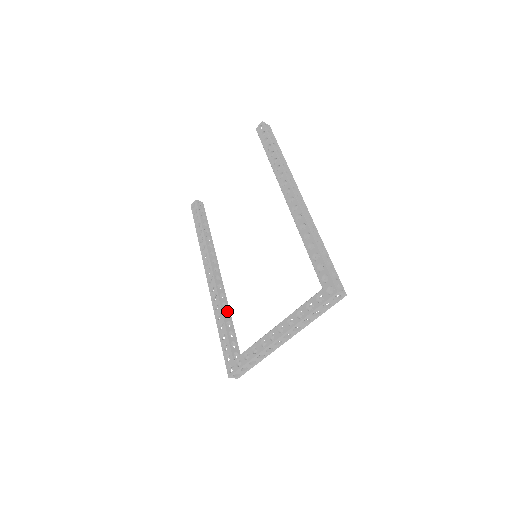
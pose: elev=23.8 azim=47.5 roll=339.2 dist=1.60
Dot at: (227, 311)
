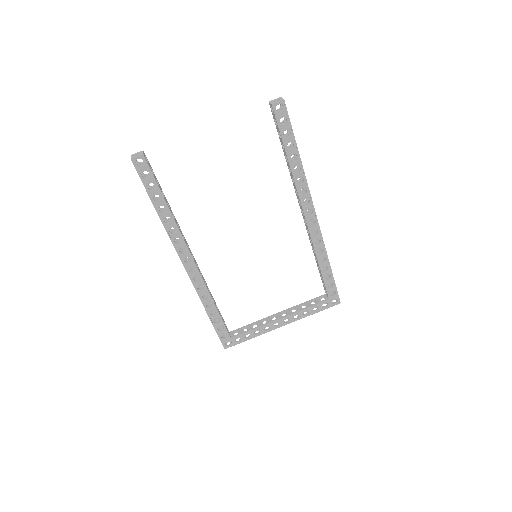
Dot at: (212, 296)
